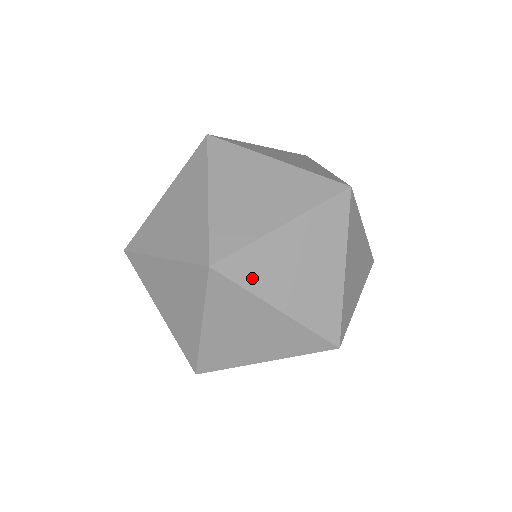
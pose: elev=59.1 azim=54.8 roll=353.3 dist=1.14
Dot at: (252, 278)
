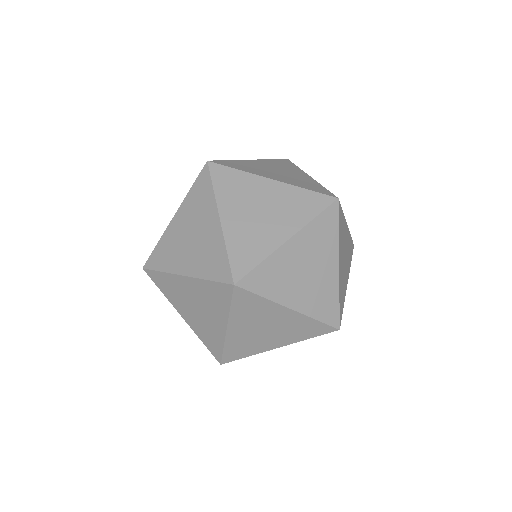
Dot at: (242, 168)
